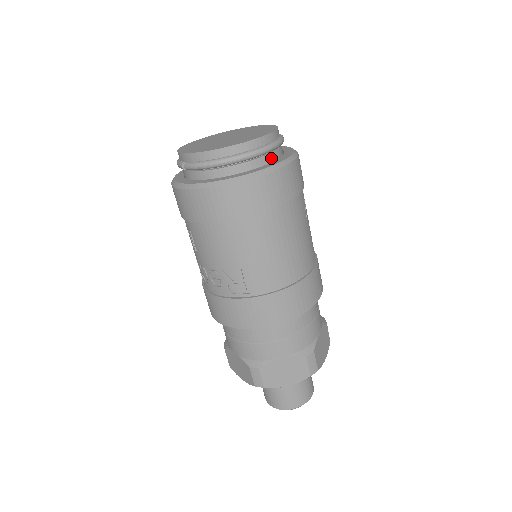
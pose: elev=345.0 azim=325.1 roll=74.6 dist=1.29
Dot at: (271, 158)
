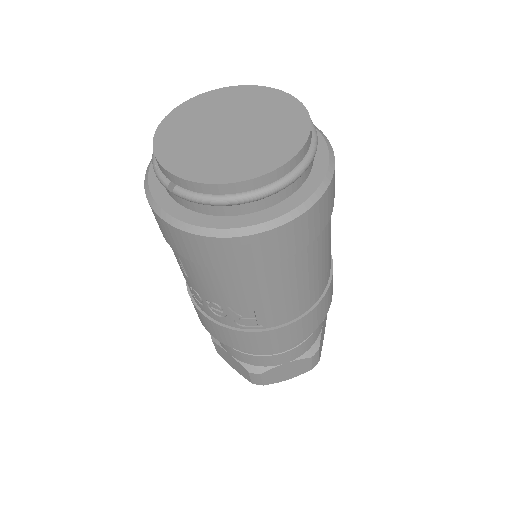
Dot at: (304, 175)
